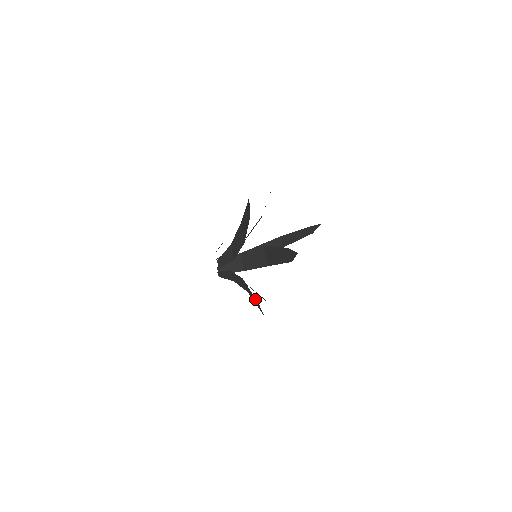
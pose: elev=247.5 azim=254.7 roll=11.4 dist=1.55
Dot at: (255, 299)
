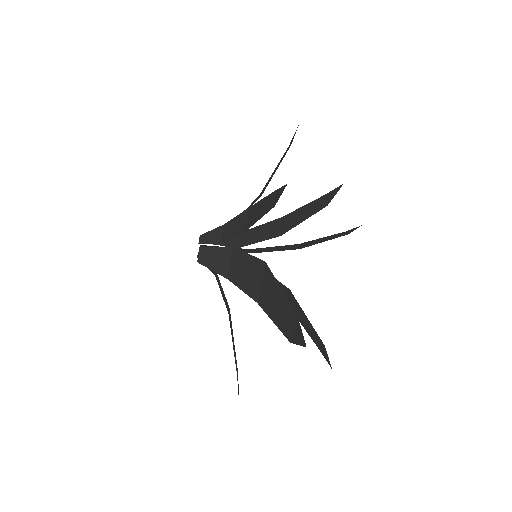
Dot at: (268, 198)
